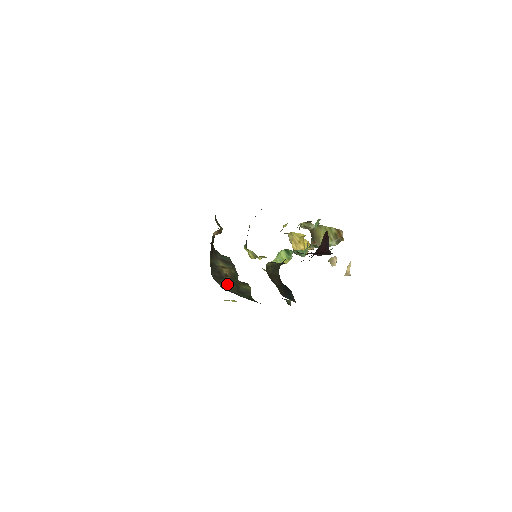
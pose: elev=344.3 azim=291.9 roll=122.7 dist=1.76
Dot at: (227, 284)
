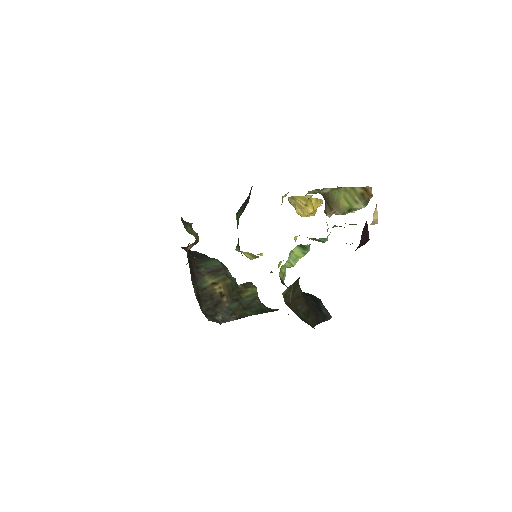
Dot at: (226, 309)
